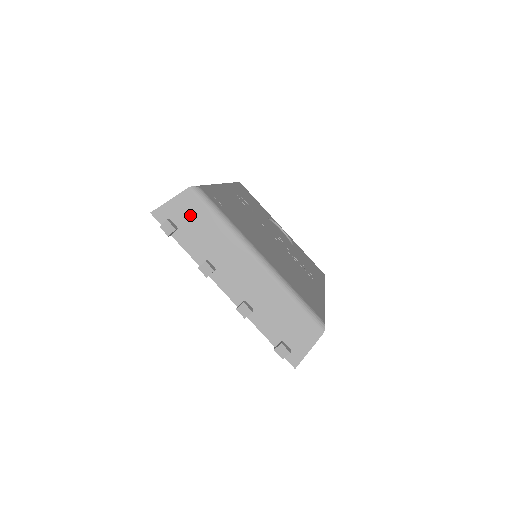
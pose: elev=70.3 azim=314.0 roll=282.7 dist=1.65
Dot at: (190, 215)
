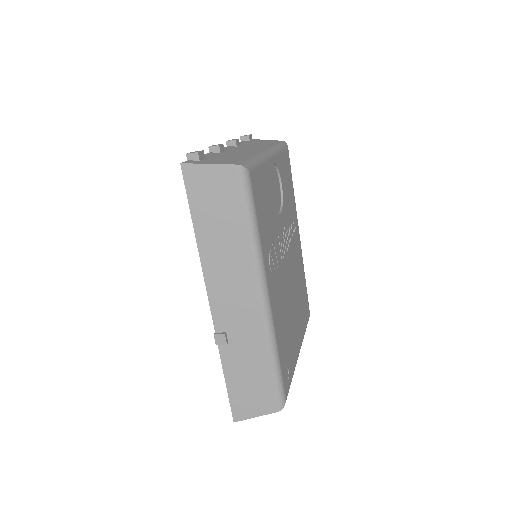
Dot at: occluded
